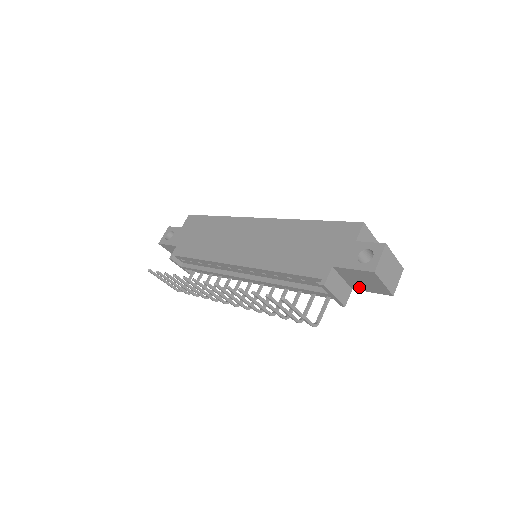
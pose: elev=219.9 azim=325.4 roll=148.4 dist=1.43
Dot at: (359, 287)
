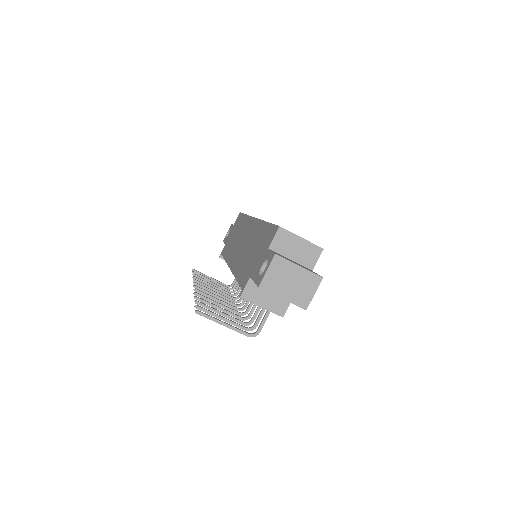
Dot at: occluded
